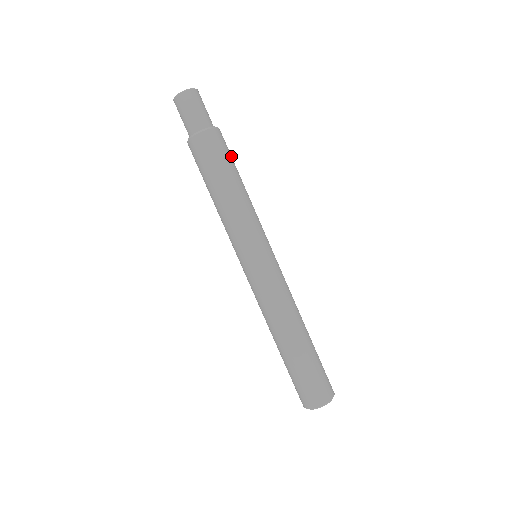
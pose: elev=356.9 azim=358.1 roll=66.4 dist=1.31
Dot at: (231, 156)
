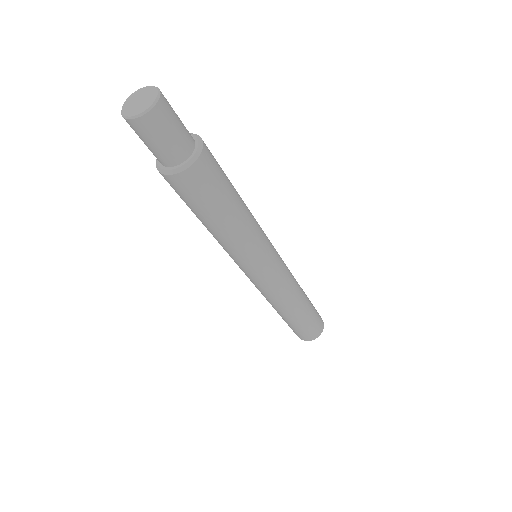
Dot at: (223, 174)
